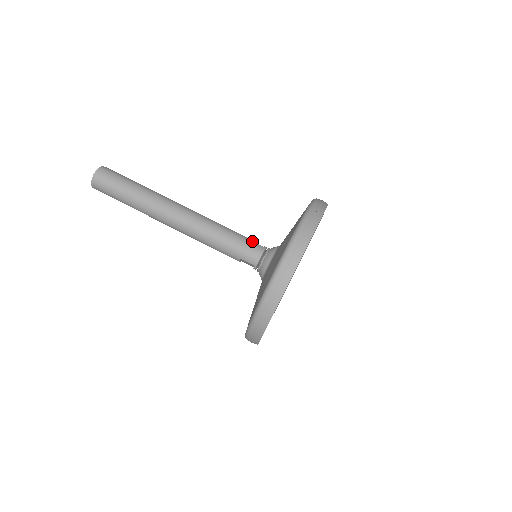
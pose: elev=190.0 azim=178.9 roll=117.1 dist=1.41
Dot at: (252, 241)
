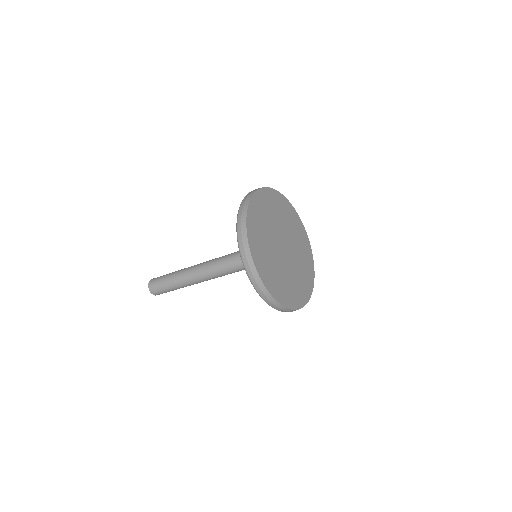
Dot at: occluded
